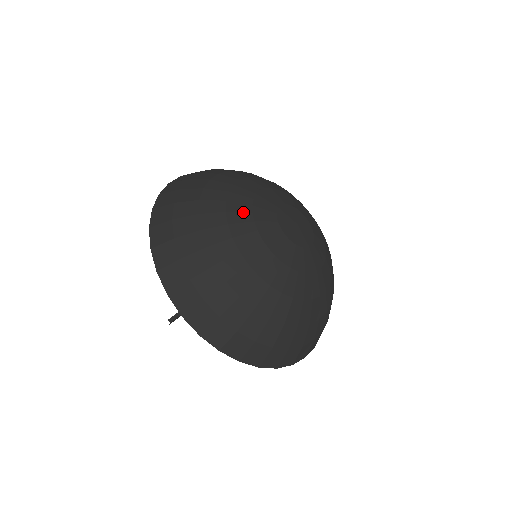
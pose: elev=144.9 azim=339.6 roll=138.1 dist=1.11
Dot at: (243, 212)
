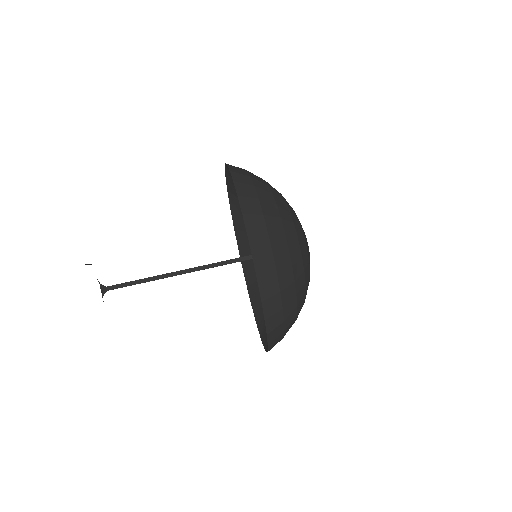
Dot at: occluded
